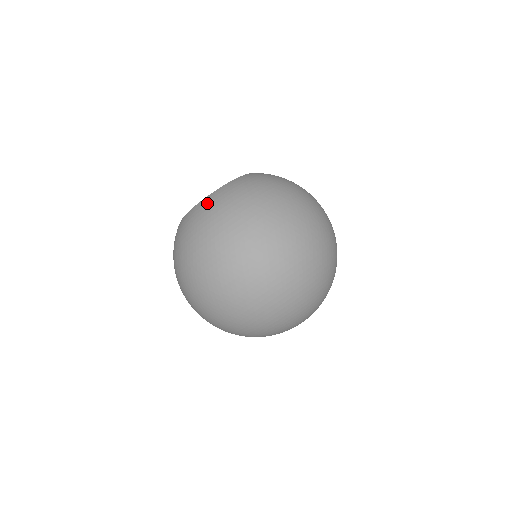
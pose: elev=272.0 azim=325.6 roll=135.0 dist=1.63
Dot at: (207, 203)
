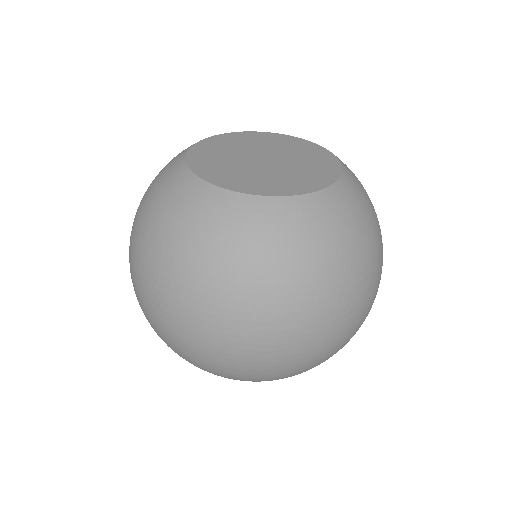
Dot at: (173, 182)
